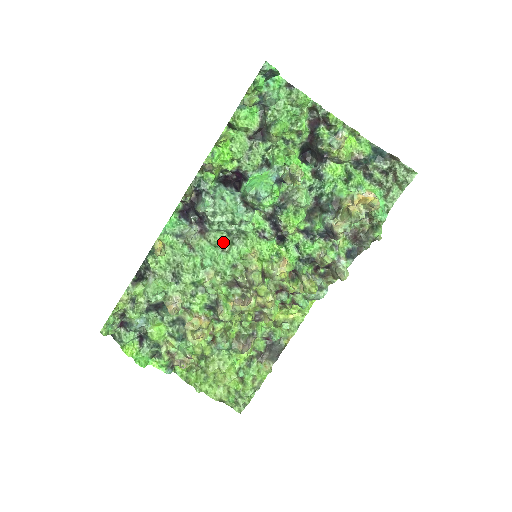
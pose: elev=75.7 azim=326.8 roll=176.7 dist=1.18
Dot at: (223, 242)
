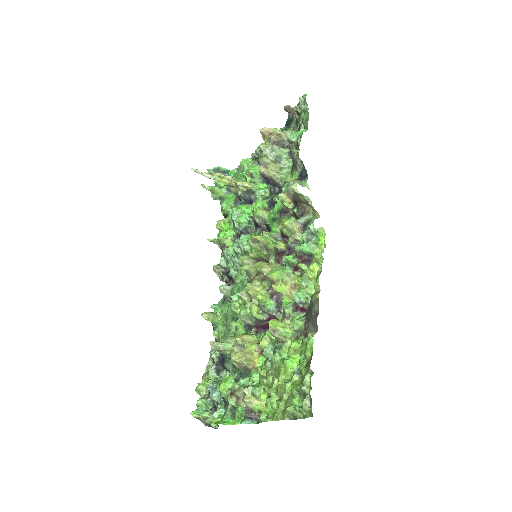
Dot at: (244, 275)
